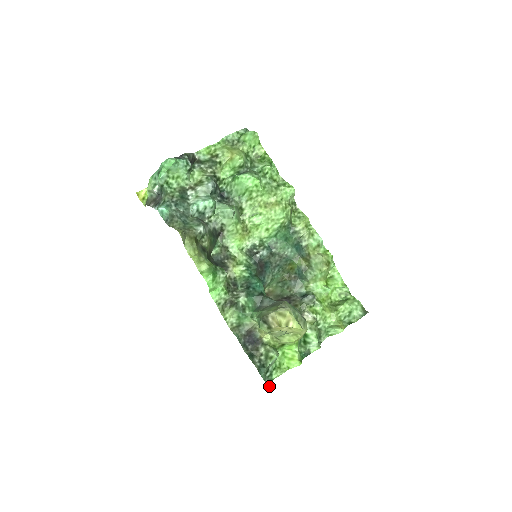
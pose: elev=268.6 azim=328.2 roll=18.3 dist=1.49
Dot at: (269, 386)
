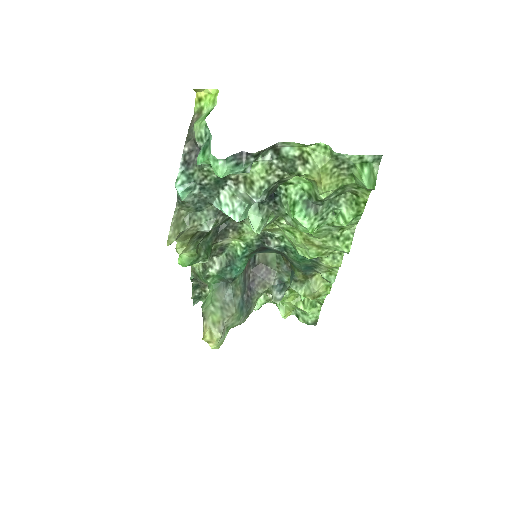
Dot at: (196, 303)
